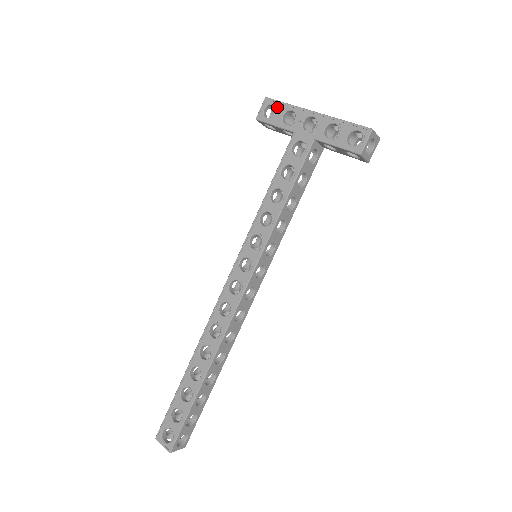
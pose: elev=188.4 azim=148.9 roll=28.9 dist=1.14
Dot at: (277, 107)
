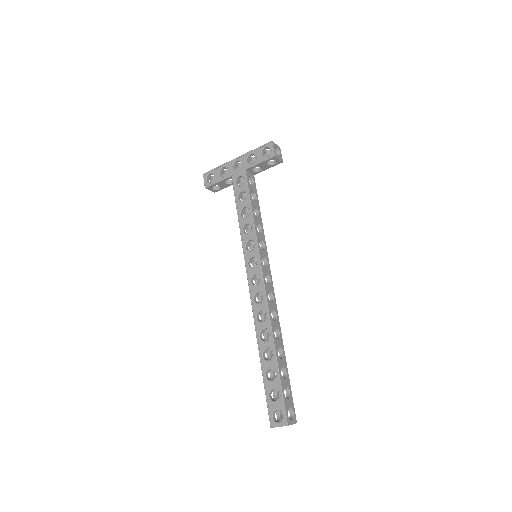
Dot at: (213, 173)
